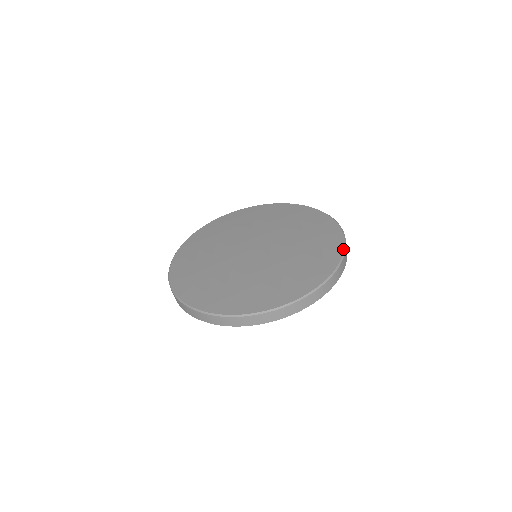
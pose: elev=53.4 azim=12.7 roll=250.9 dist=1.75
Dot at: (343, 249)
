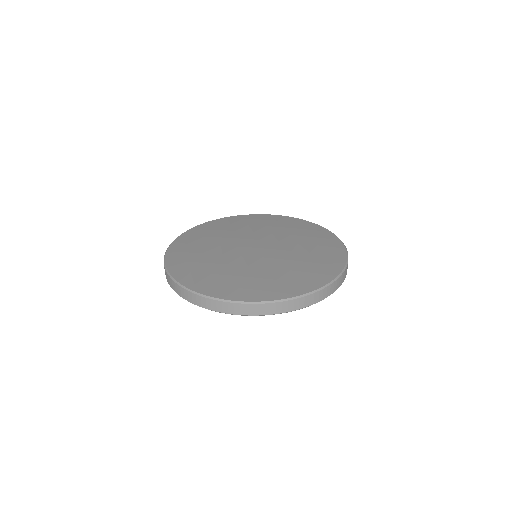
Dot at: (326, 283)
